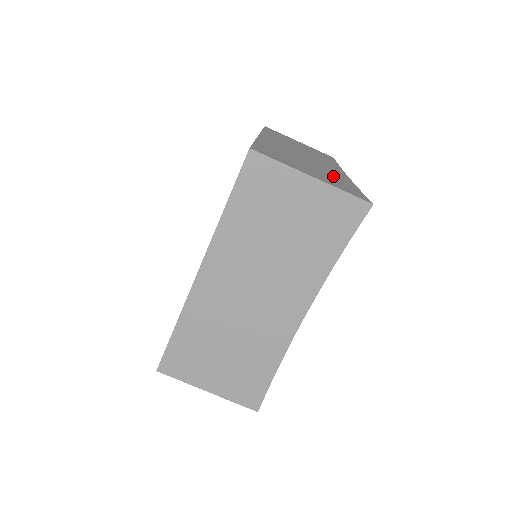
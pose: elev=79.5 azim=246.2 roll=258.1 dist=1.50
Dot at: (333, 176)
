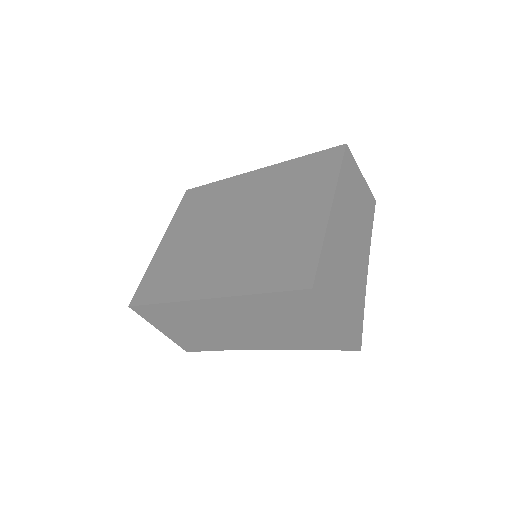
Dot at: (356, 292)
